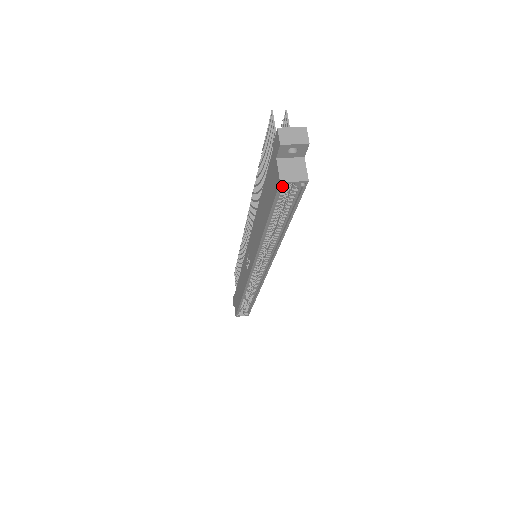
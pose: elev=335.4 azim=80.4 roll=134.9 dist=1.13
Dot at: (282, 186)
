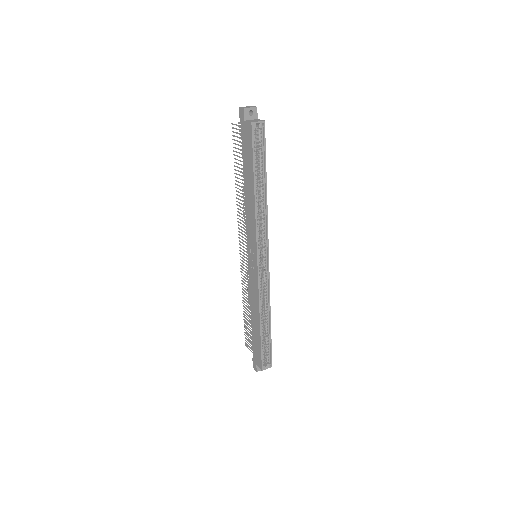
Dot at: (253, 127)
